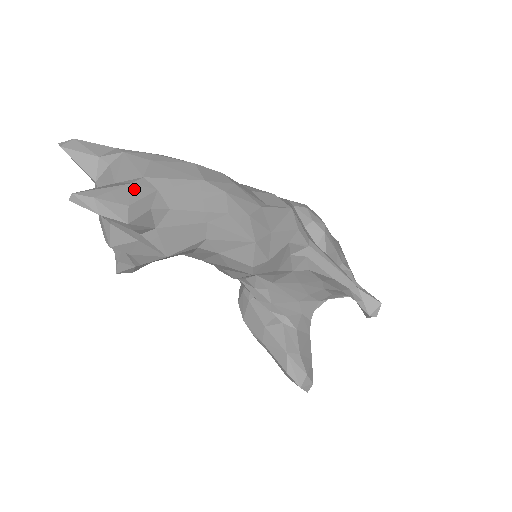
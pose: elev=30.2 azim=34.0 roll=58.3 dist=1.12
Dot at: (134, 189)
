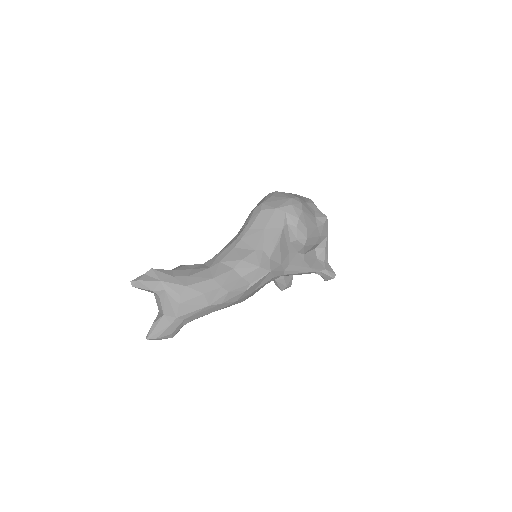
Dot at: (173, 326)
